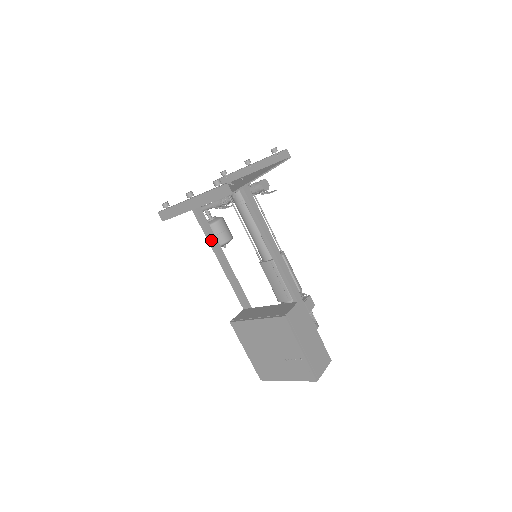
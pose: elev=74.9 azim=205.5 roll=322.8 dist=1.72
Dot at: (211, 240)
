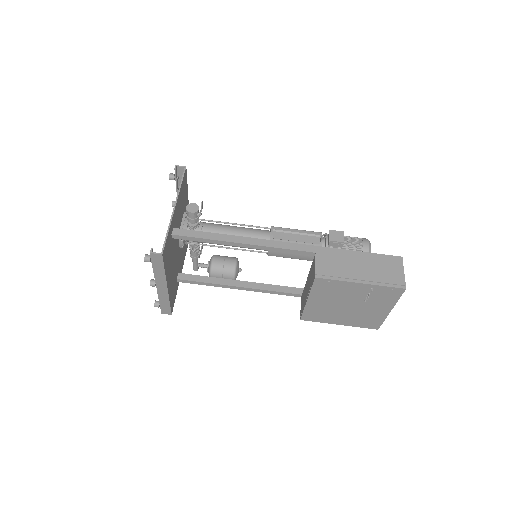
Dot at: (217, 284)
